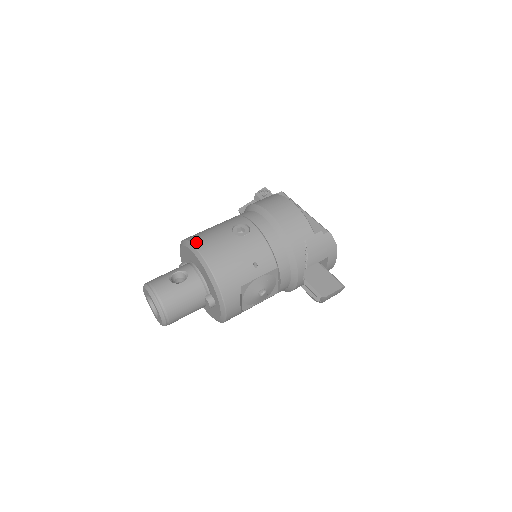
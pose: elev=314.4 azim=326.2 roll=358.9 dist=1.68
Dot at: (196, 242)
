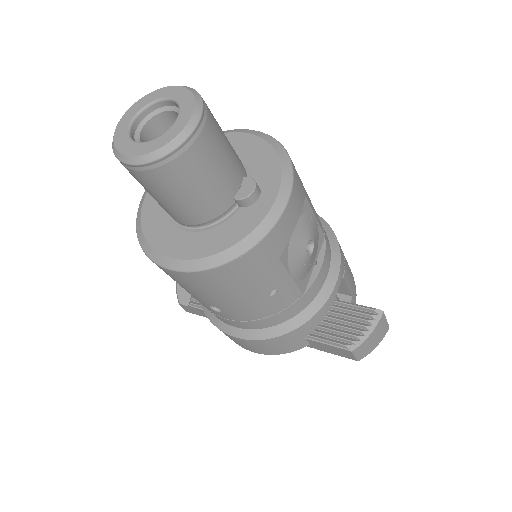
Dot at: occluded
